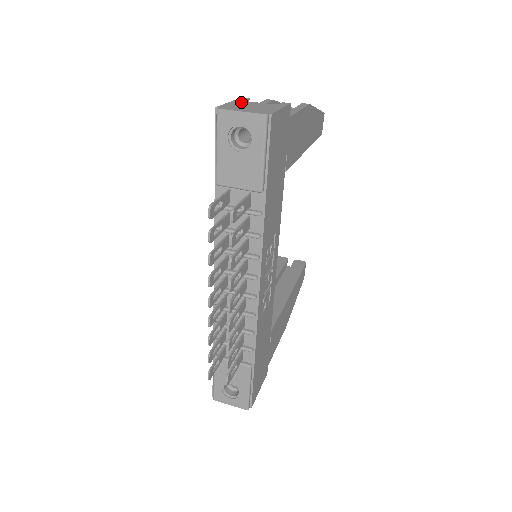
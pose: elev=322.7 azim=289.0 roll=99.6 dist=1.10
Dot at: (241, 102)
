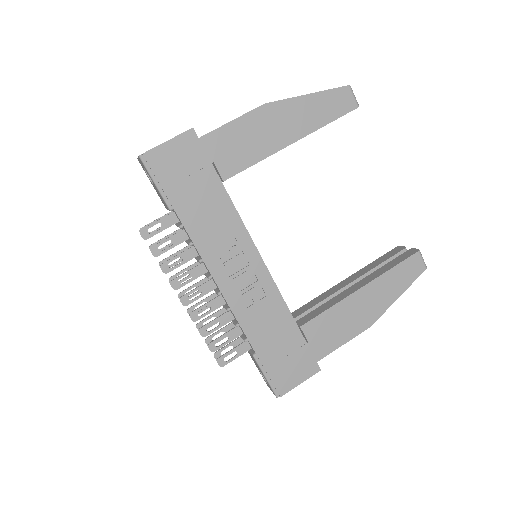
Dot at: occluded
